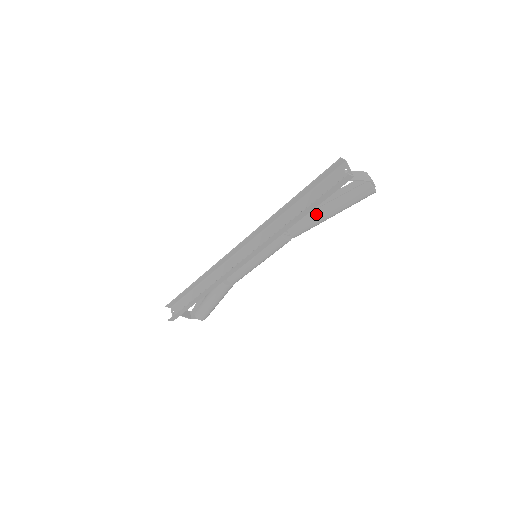
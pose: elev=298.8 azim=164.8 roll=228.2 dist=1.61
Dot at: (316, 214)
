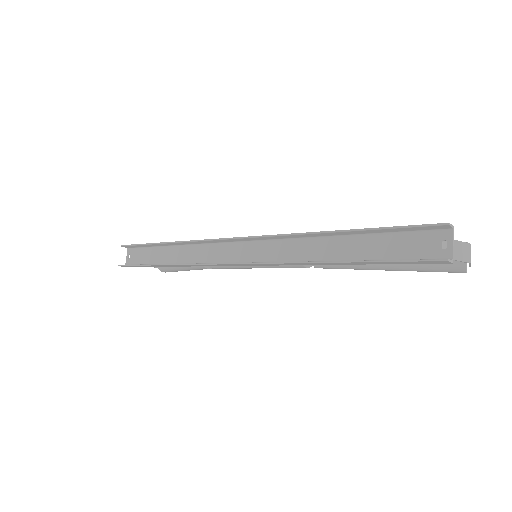
Dot at: occluded
